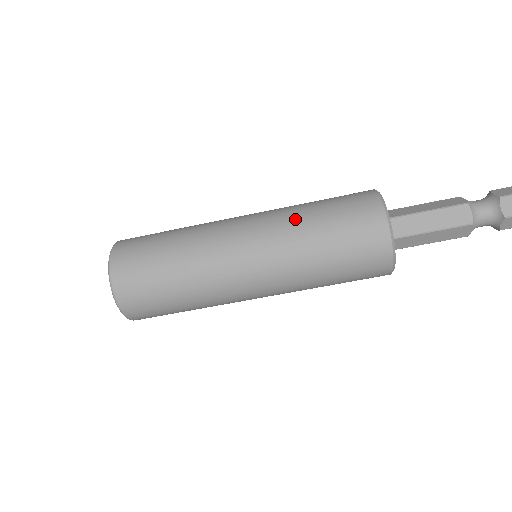
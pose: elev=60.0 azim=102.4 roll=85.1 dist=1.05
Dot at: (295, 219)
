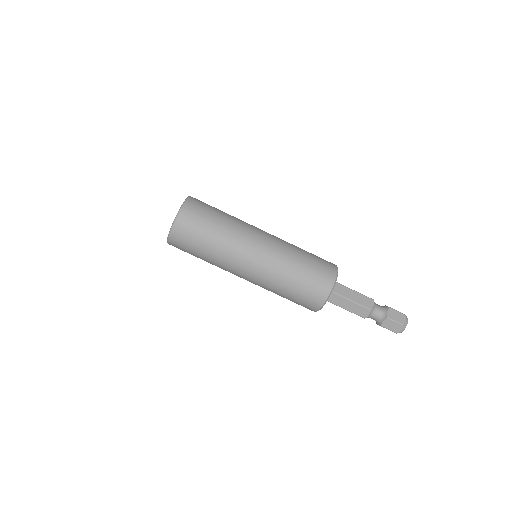
Dot at: (293, 247)
